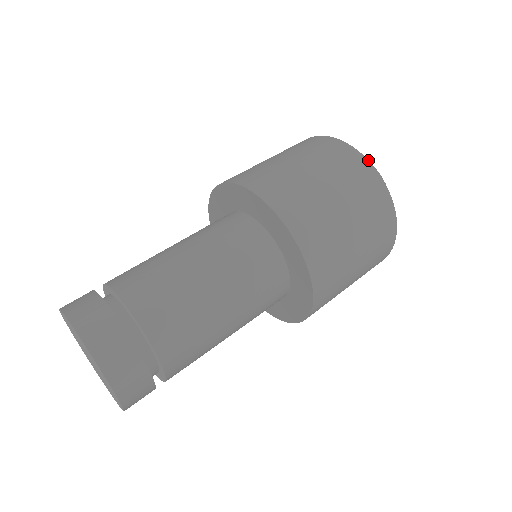
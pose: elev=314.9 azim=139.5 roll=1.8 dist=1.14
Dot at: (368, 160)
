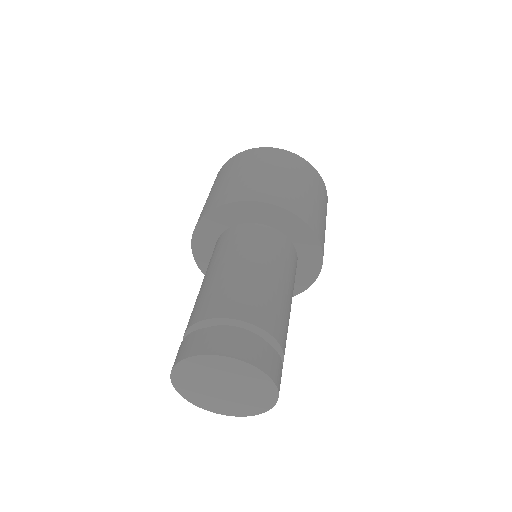
Dot at: (295, 154)
